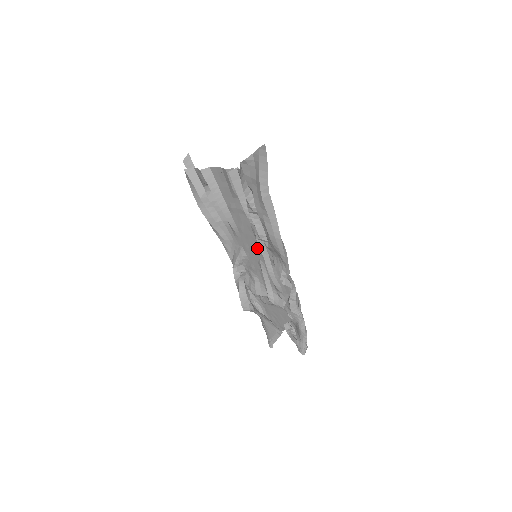
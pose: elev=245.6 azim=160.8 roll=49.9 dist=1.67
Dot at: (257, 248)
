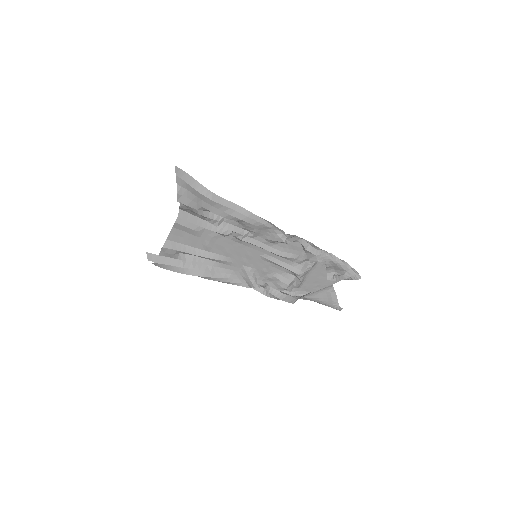
Dot at: (250, 250)
